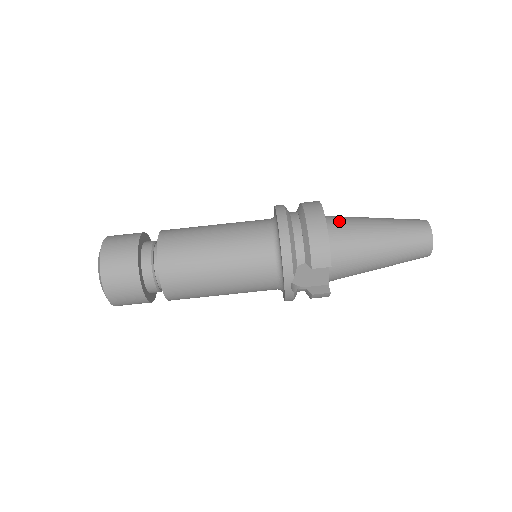
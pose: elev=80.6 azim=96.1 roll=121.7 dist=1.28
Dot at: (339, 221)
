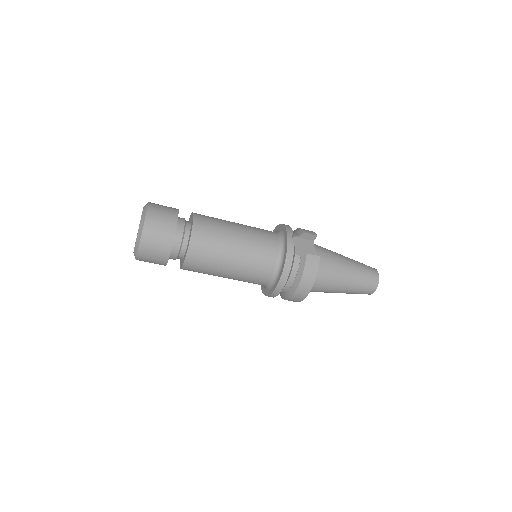
Dot at: (317, 288)
